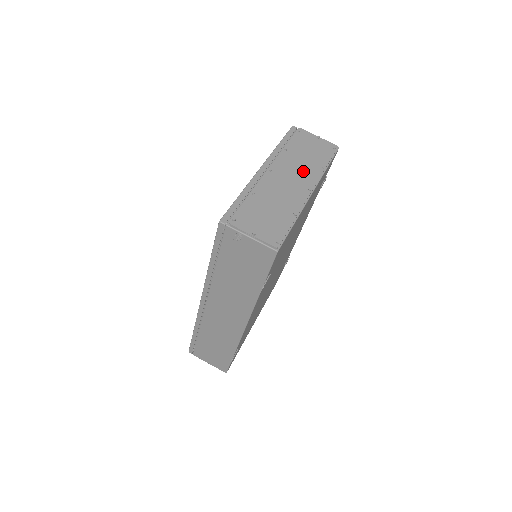
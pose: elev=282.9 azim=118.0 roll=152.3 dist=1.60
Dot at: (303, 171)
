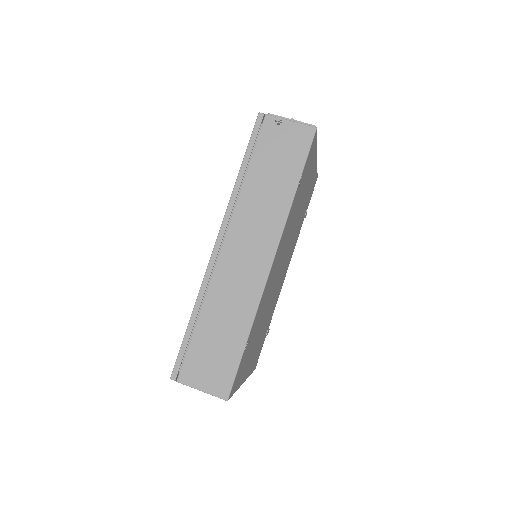
Dot at: occluded
